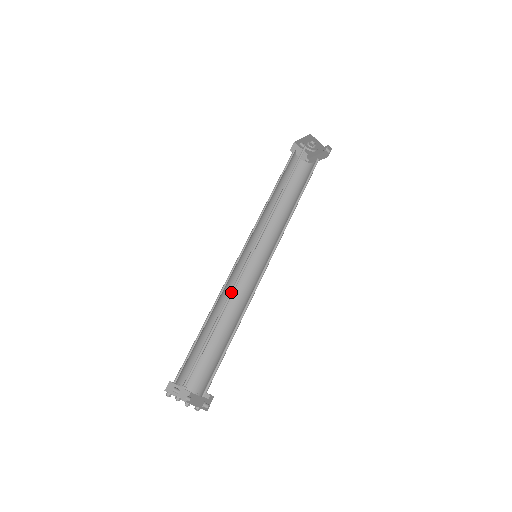
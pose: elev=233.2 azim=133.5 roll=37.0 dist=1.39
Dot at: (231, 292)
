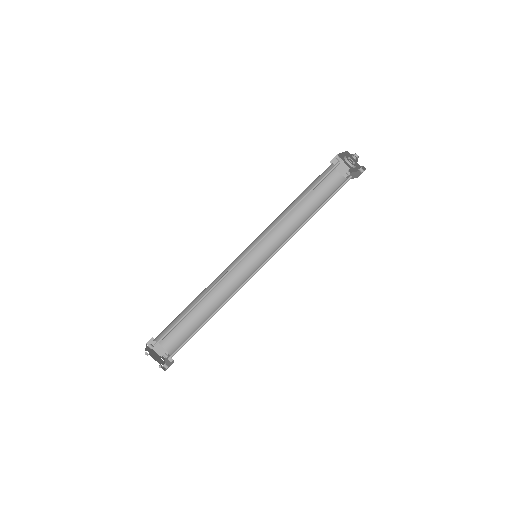
Dot at: (218, 282)
